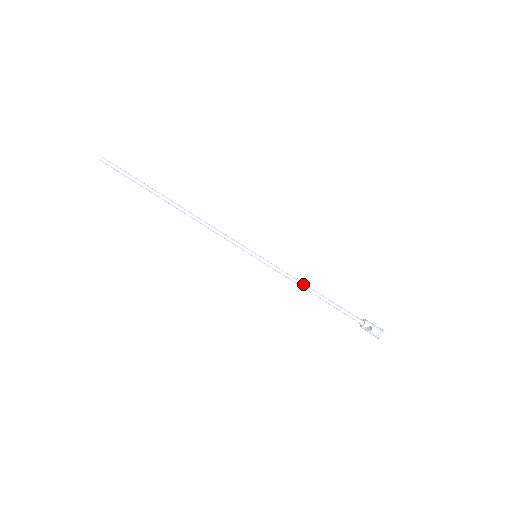
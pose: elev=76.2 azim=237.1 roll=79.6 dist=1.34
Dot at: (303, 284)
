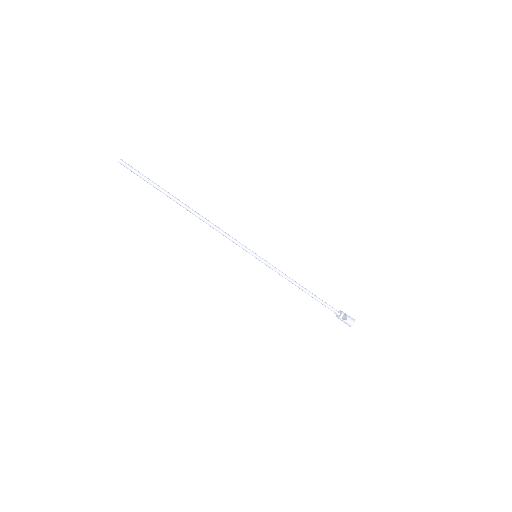
Dot at: occluded
